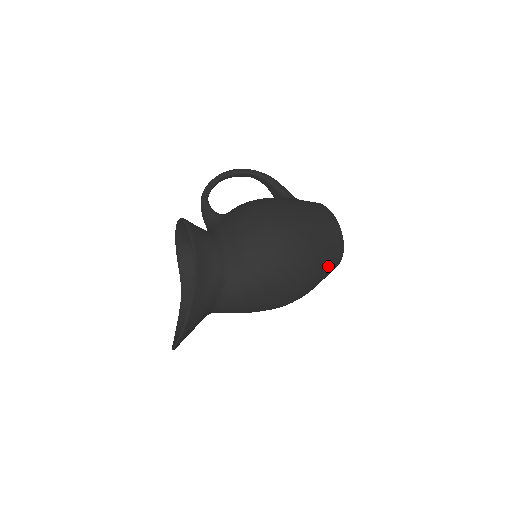
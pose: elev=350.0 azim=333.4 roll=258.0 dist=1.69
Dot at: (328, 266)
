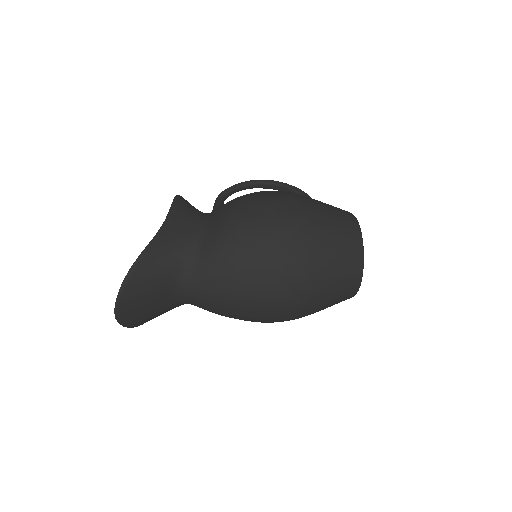
Dot at: (334, 270)
